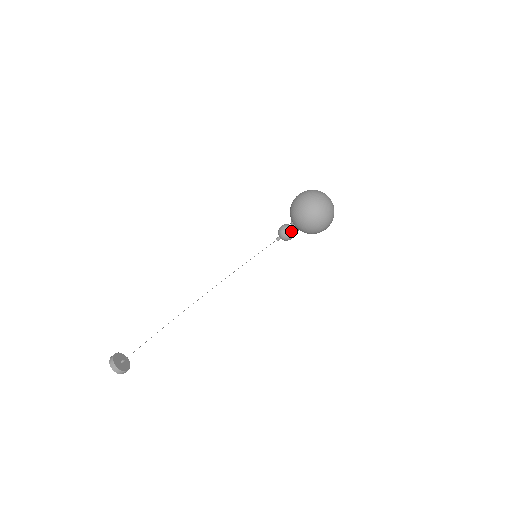
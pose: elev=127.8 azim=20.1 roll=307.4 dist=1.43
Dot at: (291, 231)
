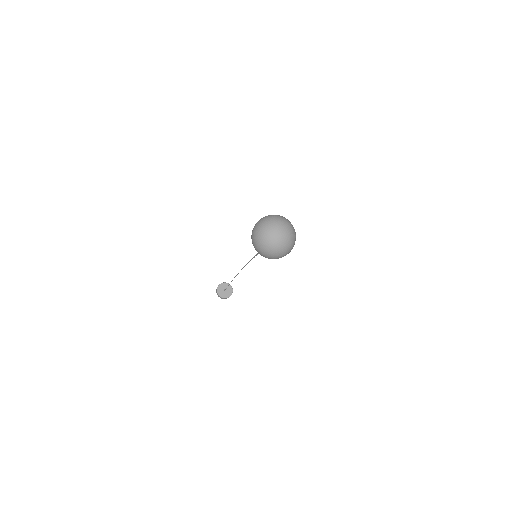
Dot at: occluded
